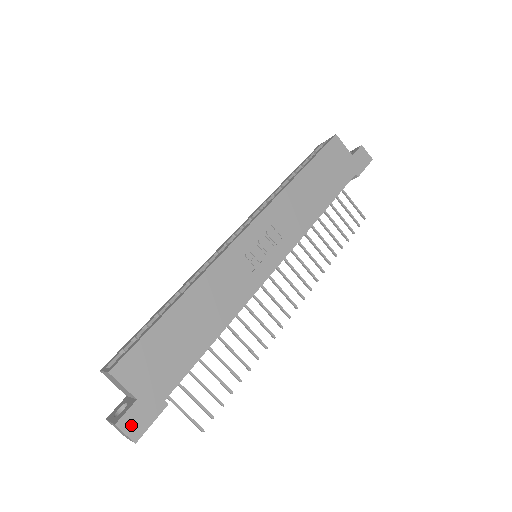
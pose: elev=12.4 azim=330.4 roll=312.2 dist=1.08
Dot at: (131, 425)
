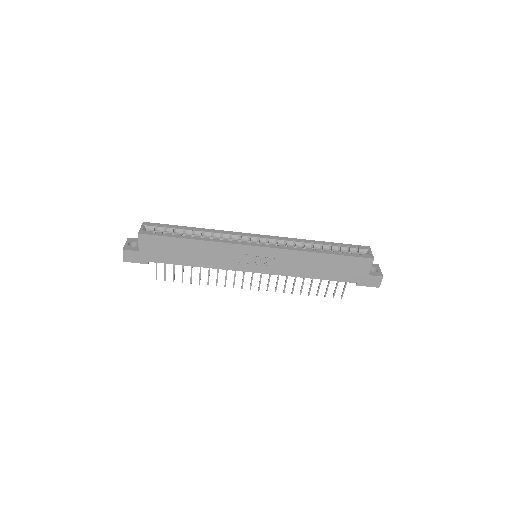
Dot at: (128, 255)
